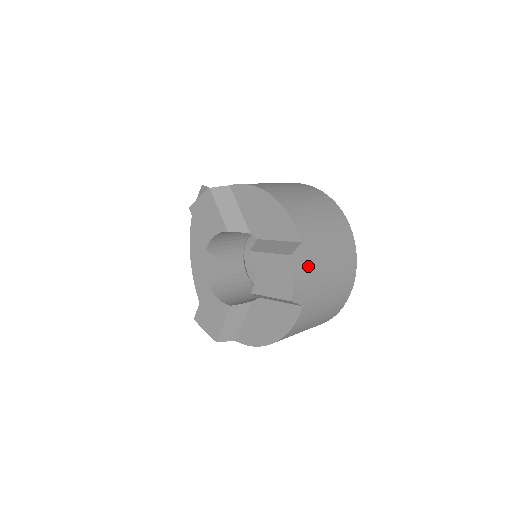
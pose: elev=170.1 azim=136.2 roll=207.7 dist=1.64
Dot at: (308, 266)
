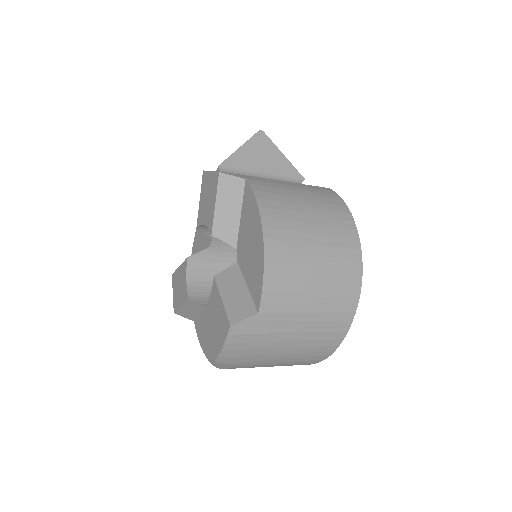
Dot at: (254, 338)
